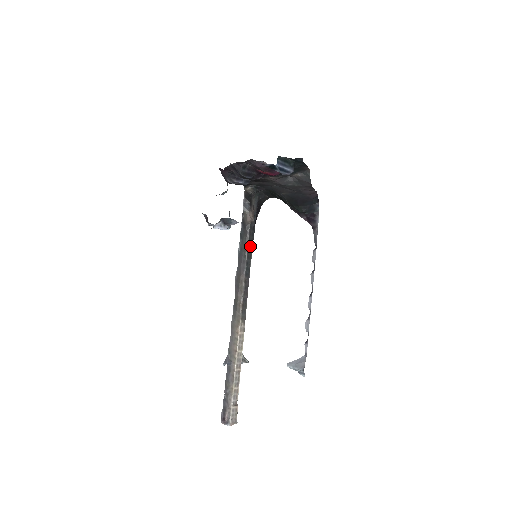
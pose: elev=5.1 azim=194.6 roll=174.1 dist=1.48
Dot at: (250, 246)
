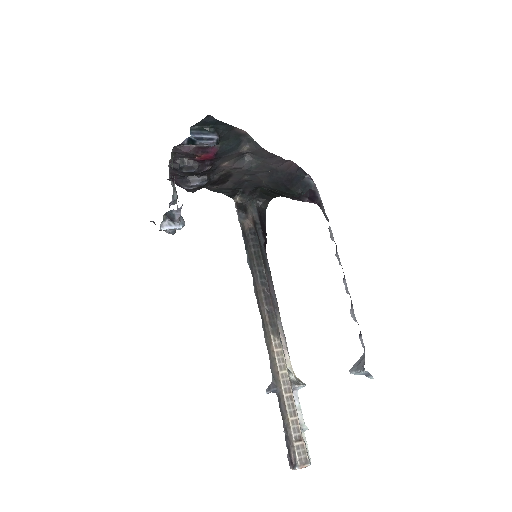
Dot at: (257, 253)
